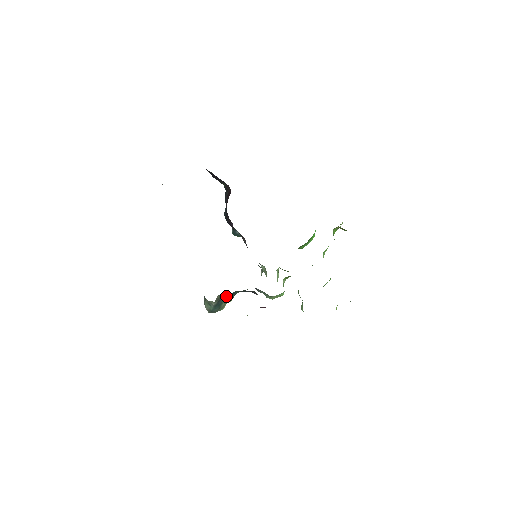
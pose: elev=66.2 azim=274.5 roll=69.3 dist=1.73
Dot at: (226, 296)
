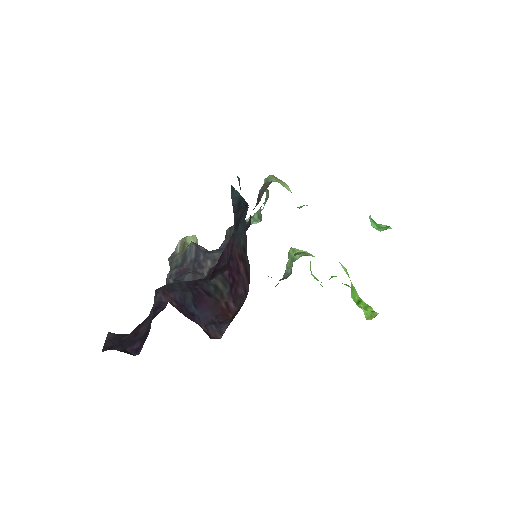
Dot at: occluded
